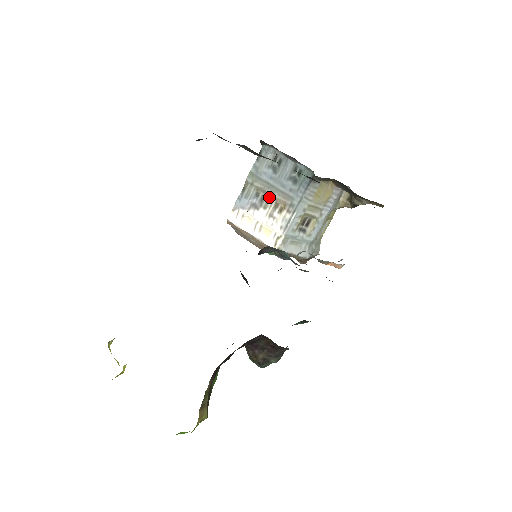
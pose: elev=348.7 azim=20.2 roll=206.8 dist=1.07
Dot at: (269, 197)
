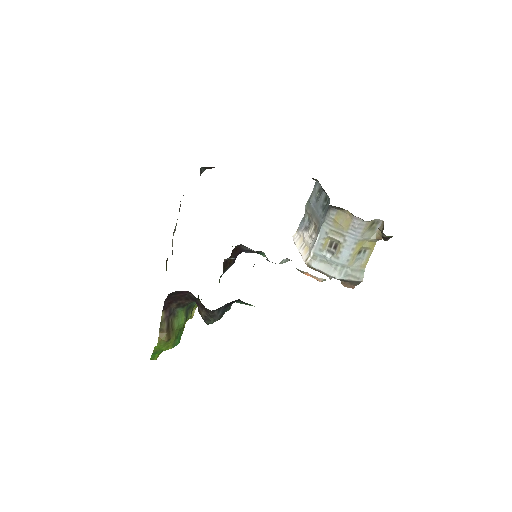
Dot at: (311, 221)
